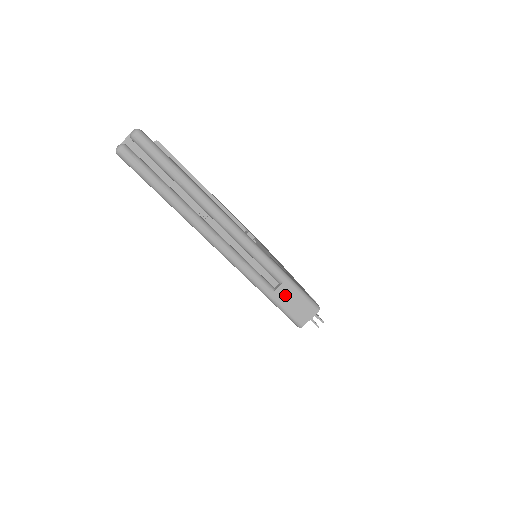
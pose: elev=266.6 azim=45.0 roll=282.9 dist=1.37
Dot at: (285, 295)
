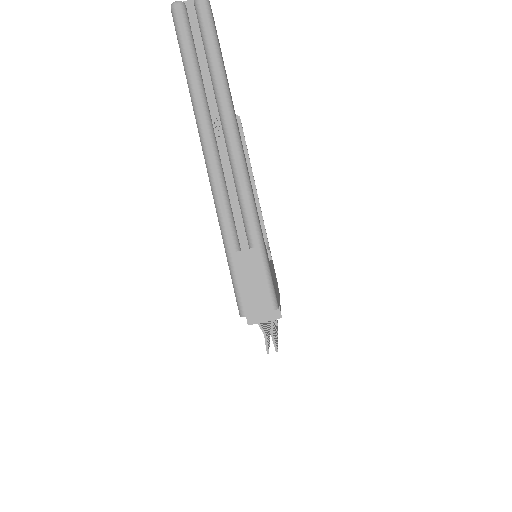
Dot at: (247, 264)
